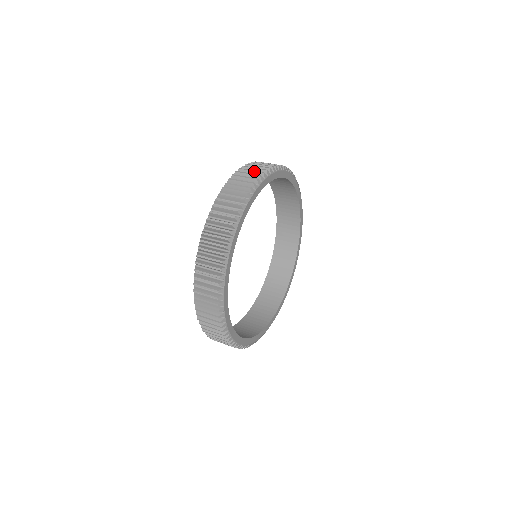
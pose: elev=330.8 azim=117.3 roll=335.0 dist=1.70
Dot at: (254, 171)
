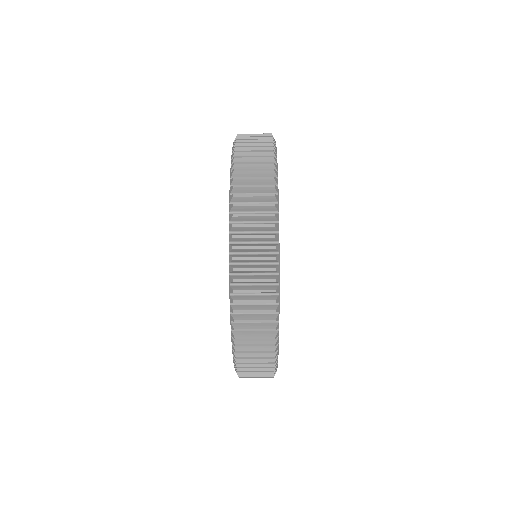
Dot at: occluded
